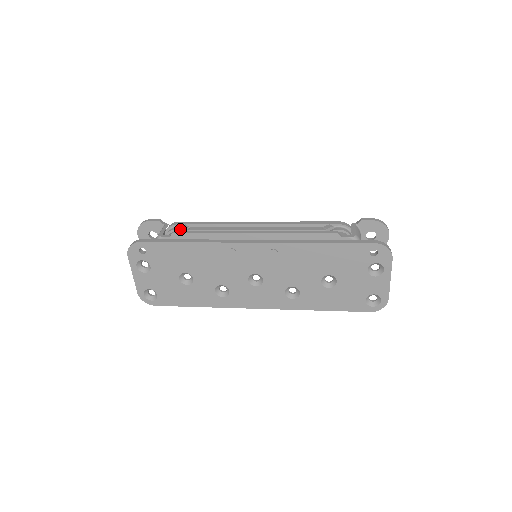
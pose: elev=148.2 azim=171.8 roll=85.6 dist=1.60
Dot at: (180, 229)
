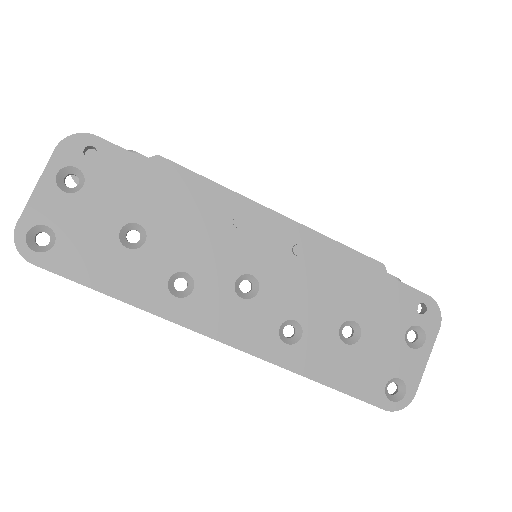
Dot at: occluded
